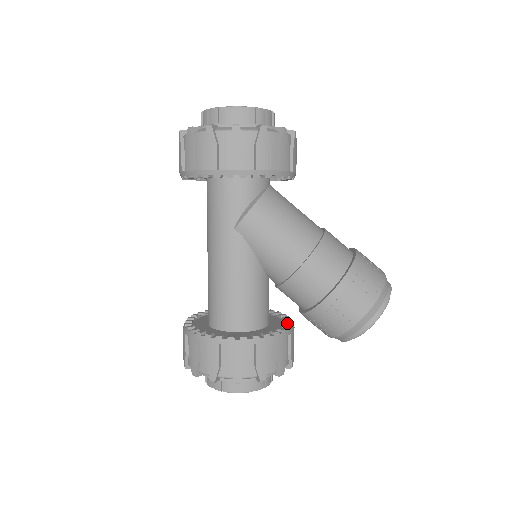
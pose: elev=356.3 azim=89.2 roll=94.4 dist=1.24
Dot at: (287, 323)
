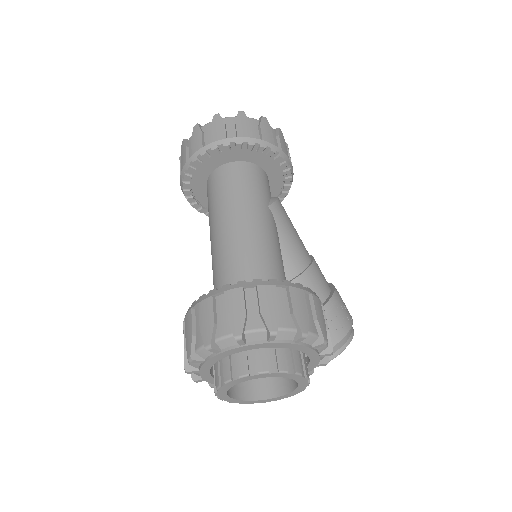
Dot at: occluded
